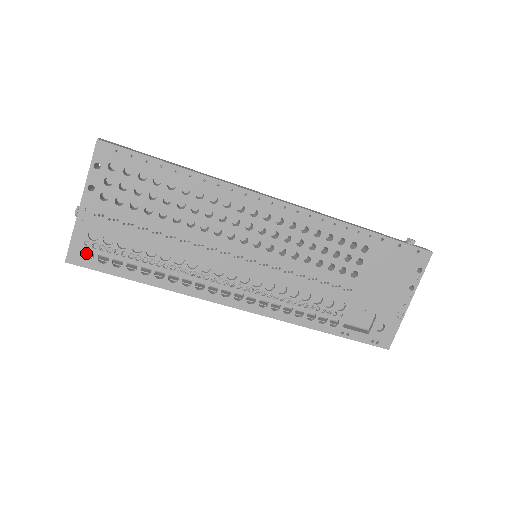
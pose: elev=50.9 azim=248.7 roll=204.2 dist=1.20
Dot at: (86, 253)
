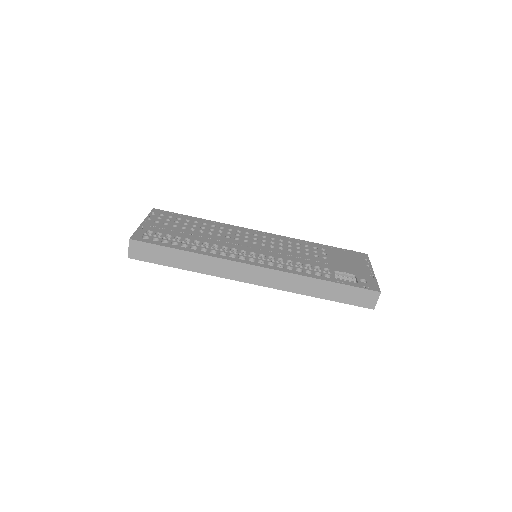
Dot at: occluded
